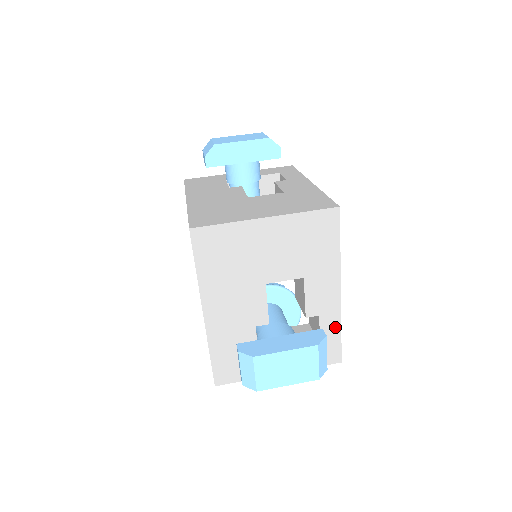
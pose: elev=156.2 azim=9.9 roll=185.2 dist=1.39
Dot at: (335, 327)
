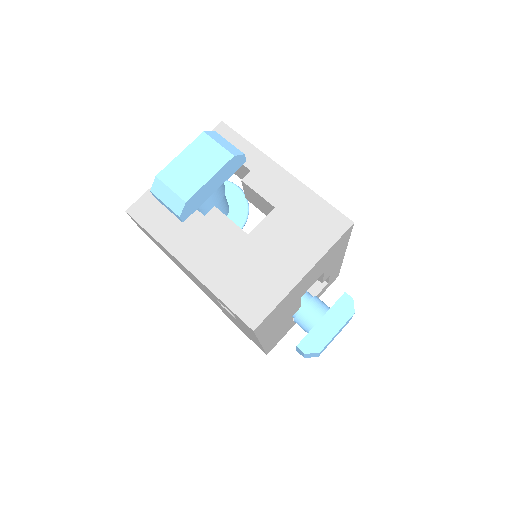
Dot at: (338, 269)
